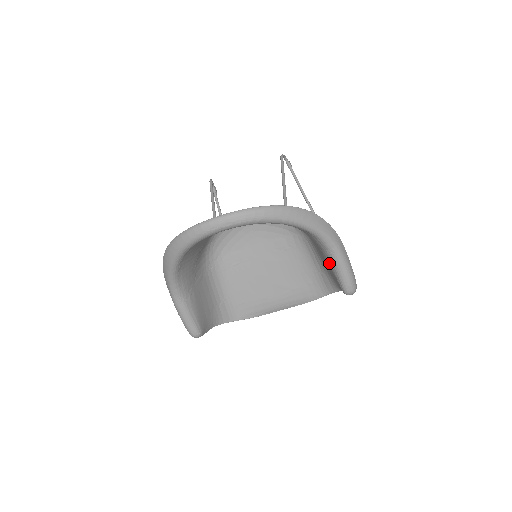
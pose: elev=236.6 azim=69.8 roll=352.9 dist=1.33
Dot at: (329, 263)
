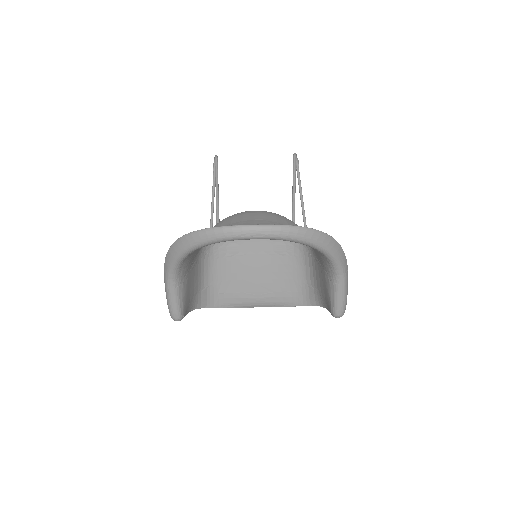
Dot at: (329, 286)
